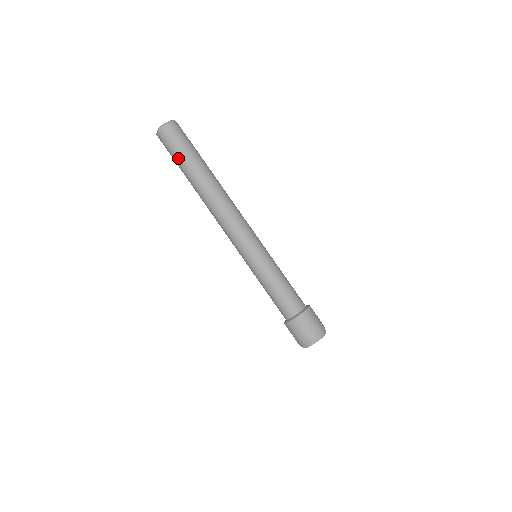
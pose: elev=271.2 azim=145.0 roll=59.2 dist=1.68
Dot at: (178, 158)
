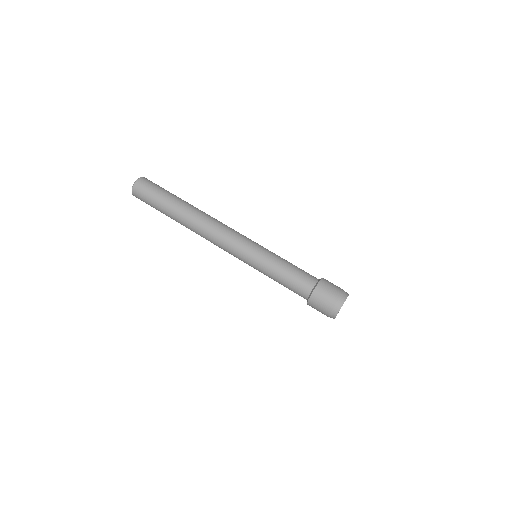
Dot at: (160, 197)
